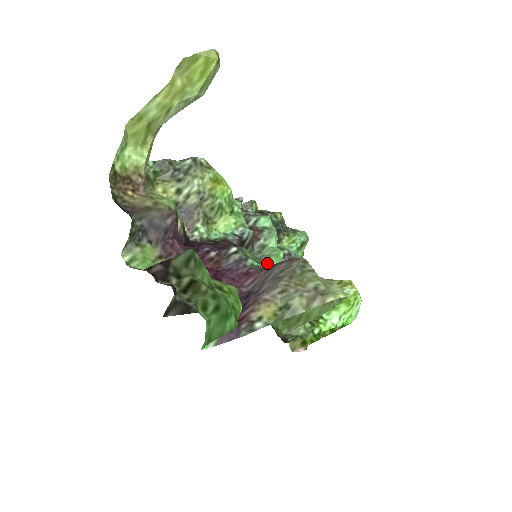
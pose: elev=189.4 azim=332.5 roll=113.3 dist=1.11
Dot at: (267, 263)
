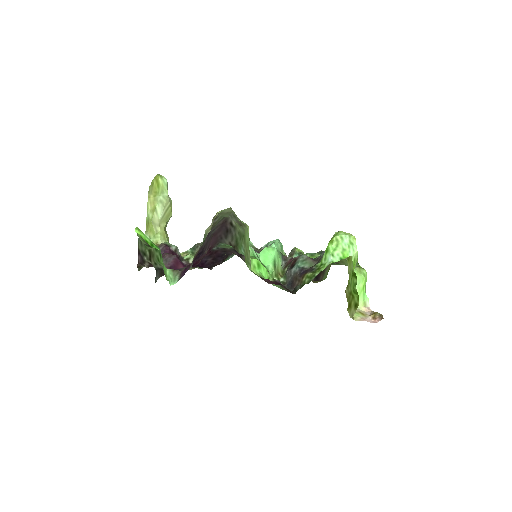
Dot at: occluded
